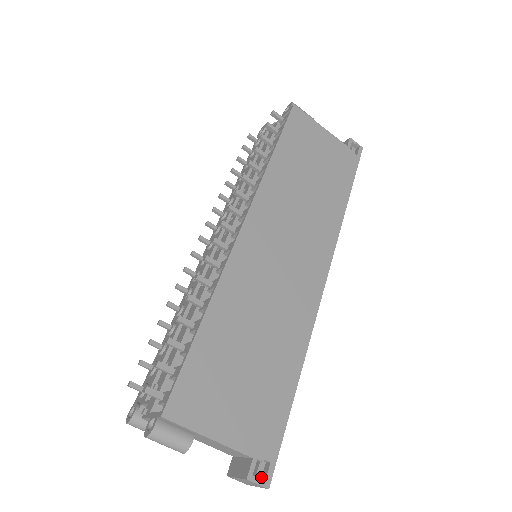
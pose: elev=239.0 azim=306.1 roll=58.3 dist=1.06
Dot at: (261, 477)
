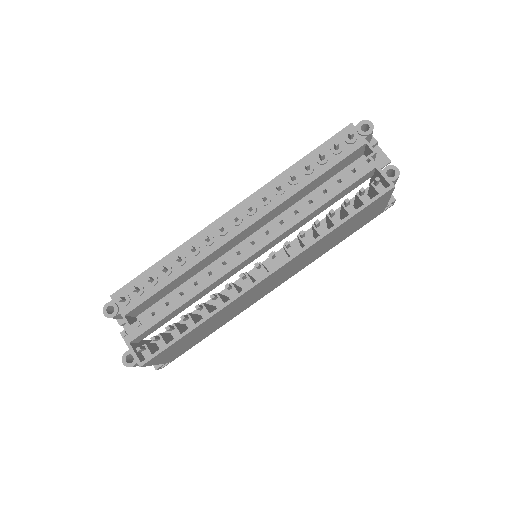
Dot at: occluded
